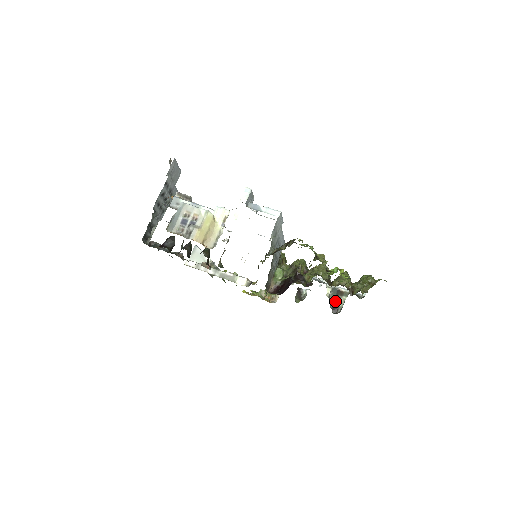
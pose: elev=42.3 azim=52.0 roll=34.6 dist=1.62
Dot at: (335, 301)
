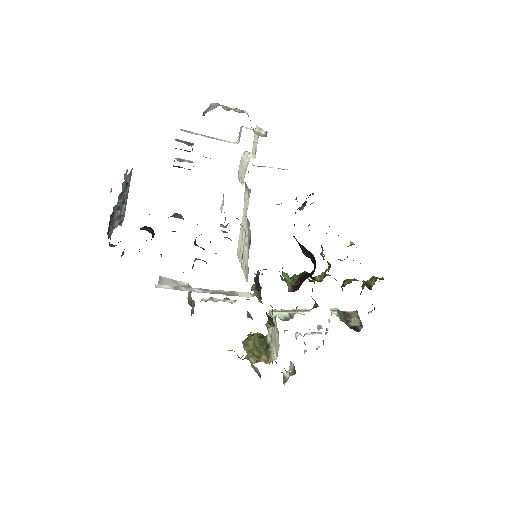
Dot at: (348, 323)
